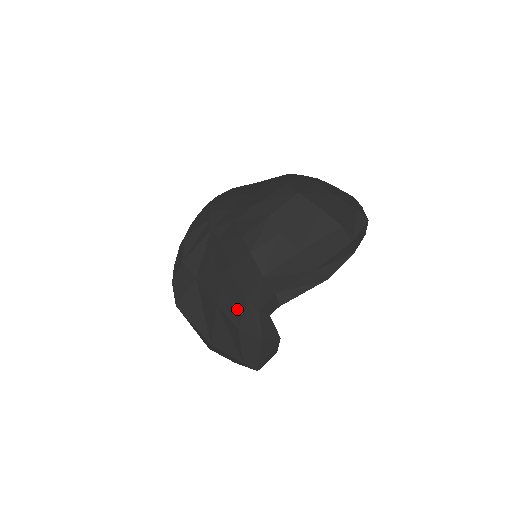
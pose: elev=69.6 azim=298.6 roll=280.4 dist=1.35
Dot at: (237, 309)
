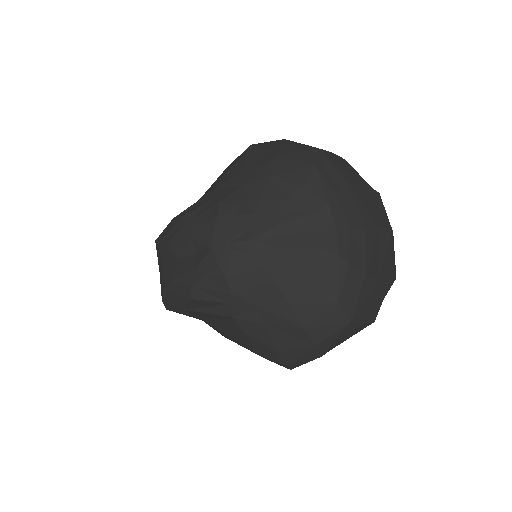
Dot at: occluded
